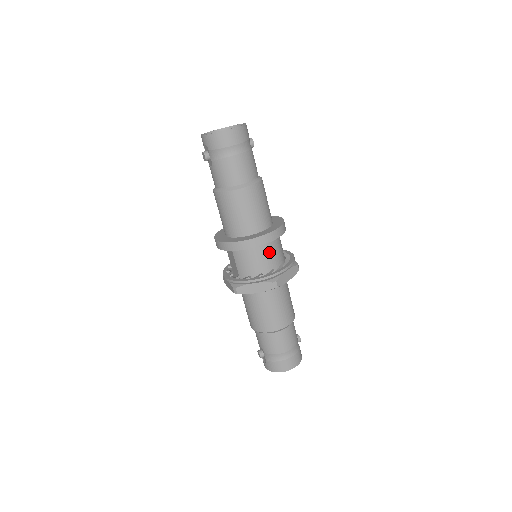
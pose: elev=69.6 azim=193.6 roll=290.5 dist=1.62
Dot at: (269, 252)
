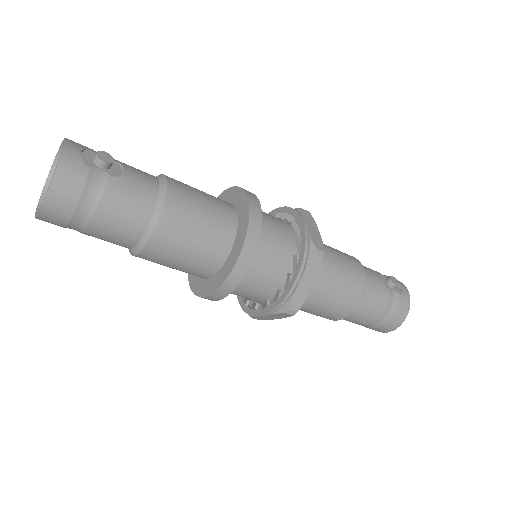
Dot at: (256, 277)
